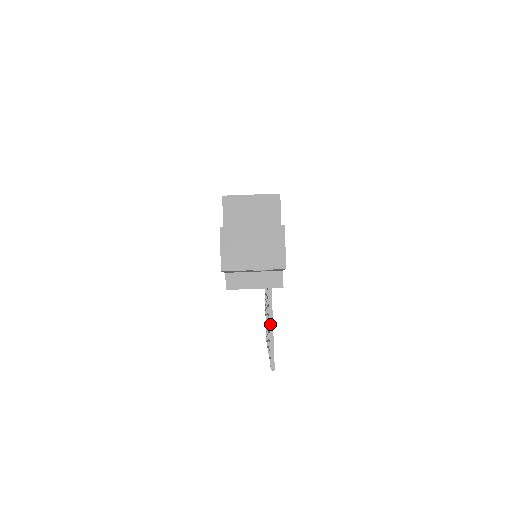
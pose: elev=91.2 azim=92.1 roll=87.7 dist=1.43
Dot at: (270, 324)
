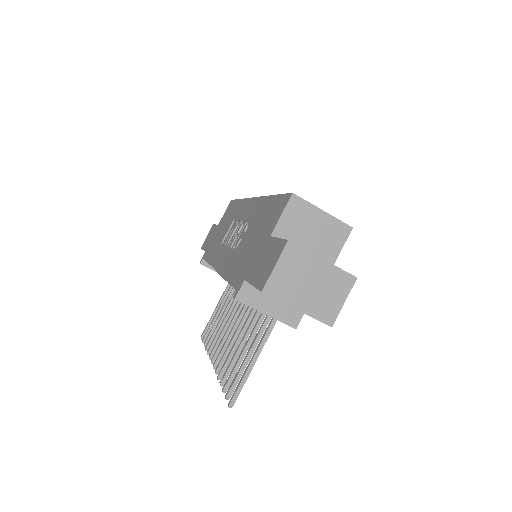
Dot at: (255, 356)
